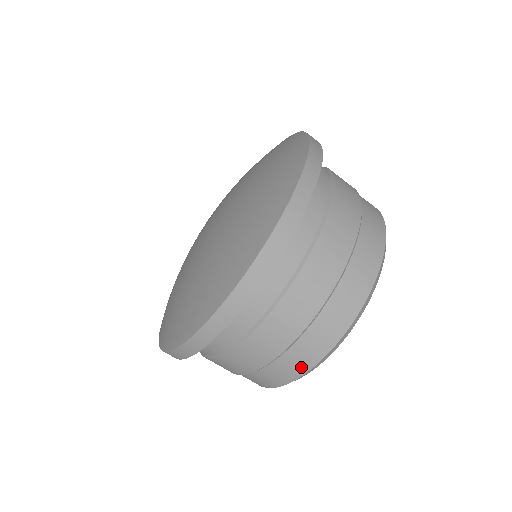
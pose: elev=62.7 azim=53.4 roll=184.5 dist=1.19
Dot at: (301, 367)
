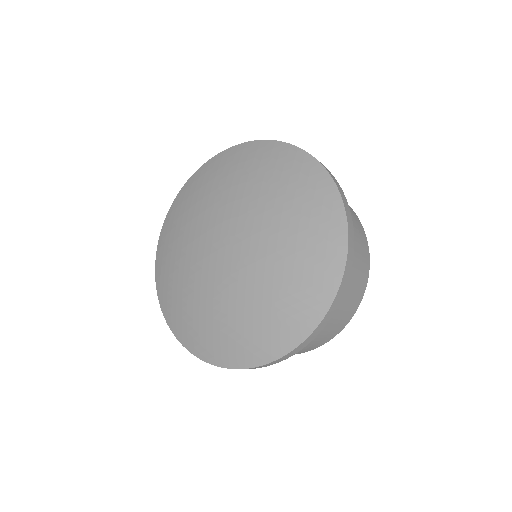
Dot at: occluded
